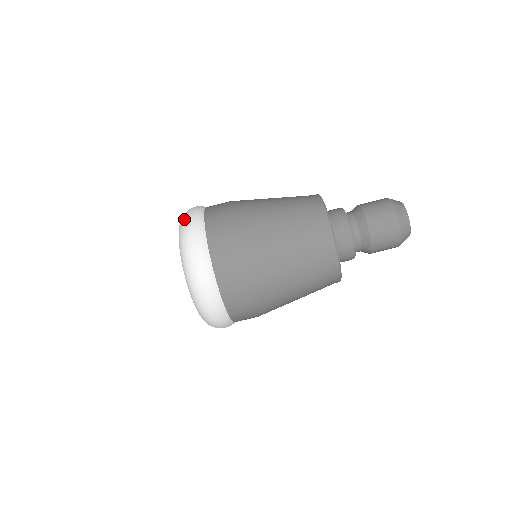
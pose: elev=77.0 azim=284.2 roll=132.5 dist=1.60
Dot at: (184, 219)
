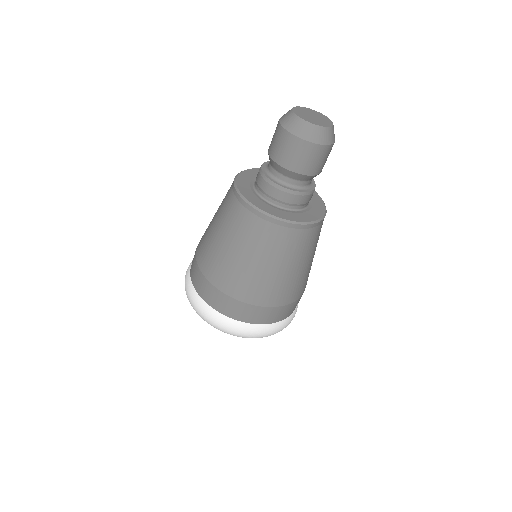
Dot at: occluded
